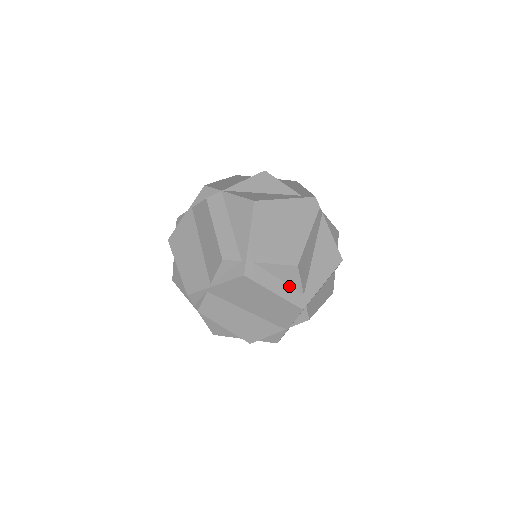
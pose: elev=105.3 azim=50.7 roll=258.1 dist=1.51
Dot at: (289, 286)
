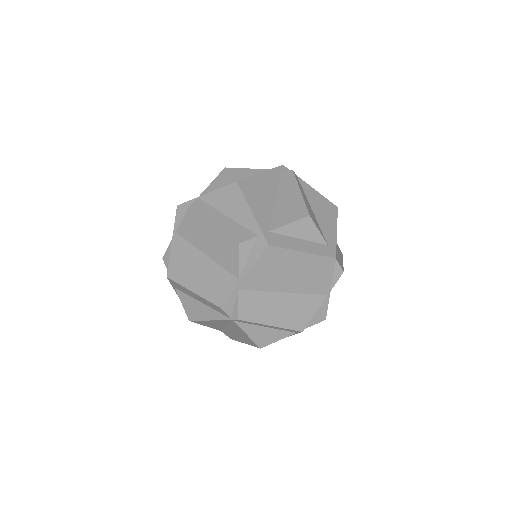
Dot at: (311, 242)
